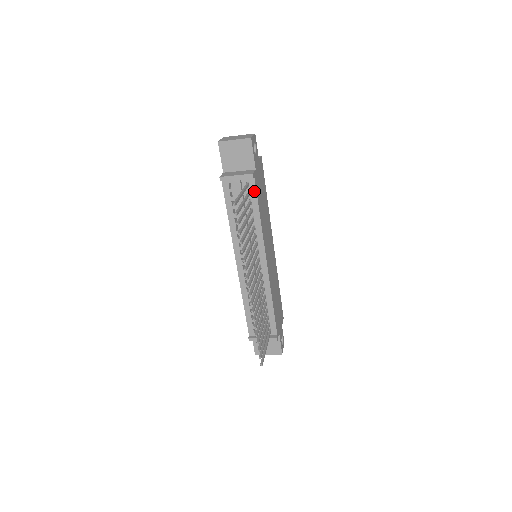
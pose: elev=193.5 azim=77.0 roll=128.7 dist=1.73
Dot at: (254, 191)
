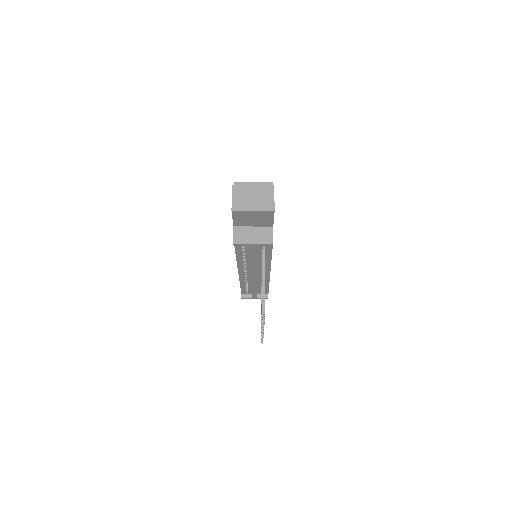
Dot at: (270, 246)
